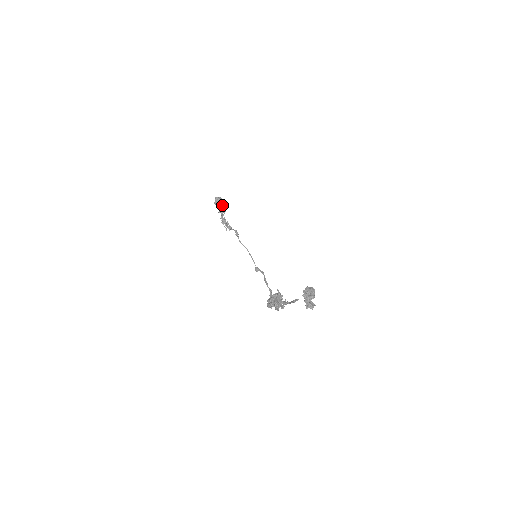
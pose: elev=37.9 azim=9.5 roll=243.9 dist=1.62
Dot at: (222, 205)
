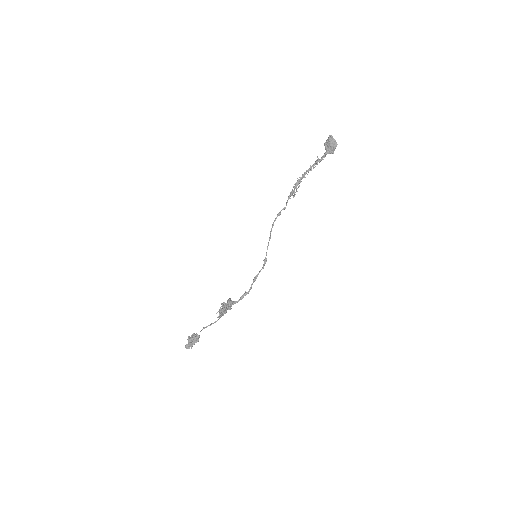
Dot at: (324, 153)
